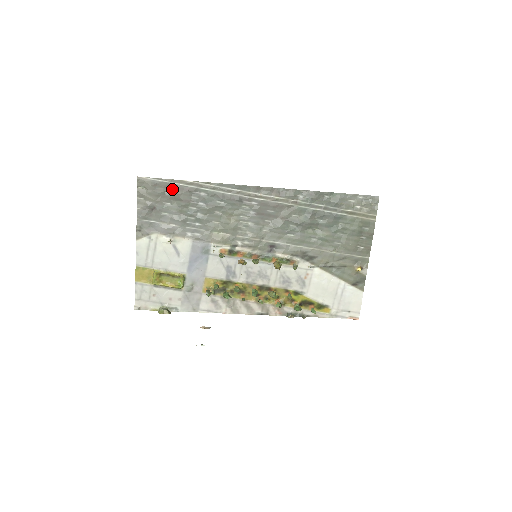
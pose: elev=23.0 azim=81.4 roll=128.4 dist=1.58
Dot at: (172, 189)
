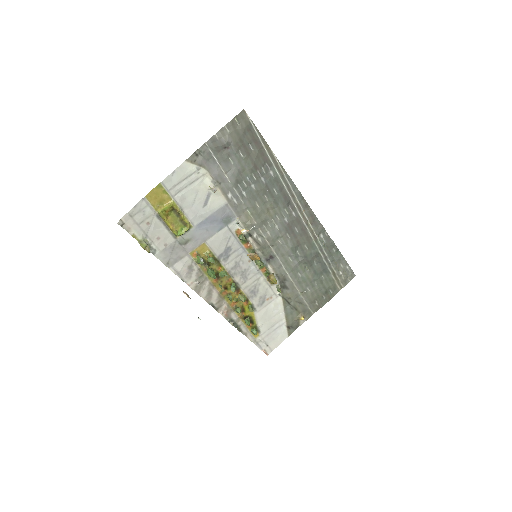
Dot at: (256, 147)
